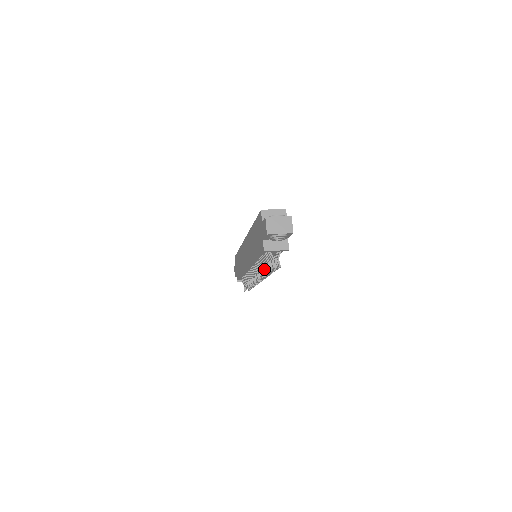
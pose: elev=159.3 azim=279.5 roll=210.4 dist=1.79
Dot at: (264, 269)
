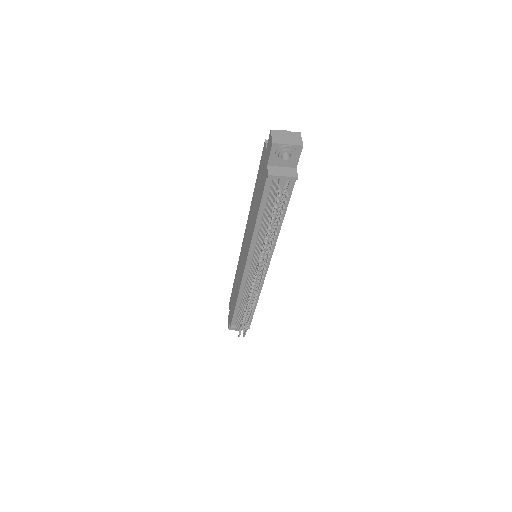
Dot at: (267, 230)
